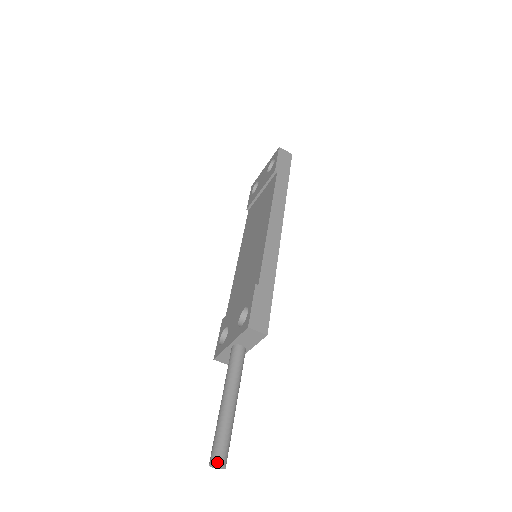
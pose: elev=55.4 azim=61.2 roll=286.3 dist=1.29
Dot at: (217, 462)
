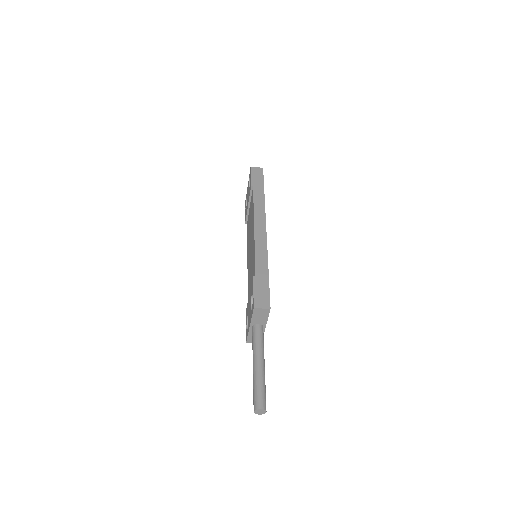
Dot at: (258, 408)
